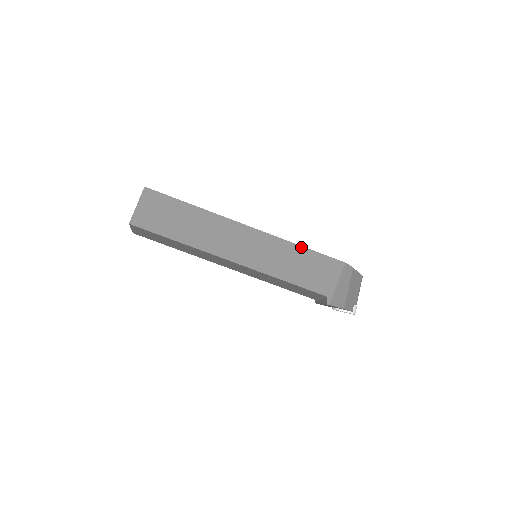
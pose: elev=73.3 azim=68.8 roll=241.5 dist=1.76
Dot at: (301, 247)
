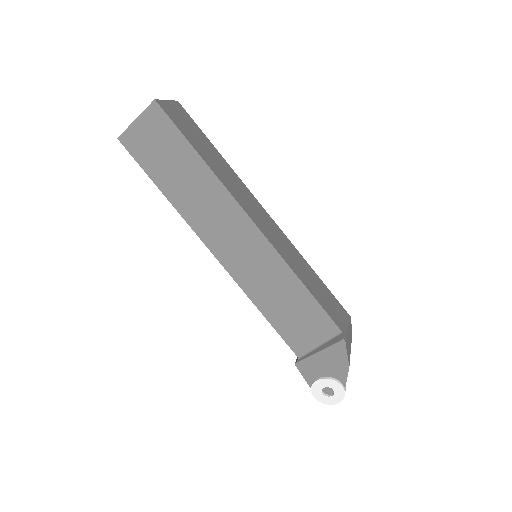
Dot at: (313, 270)
